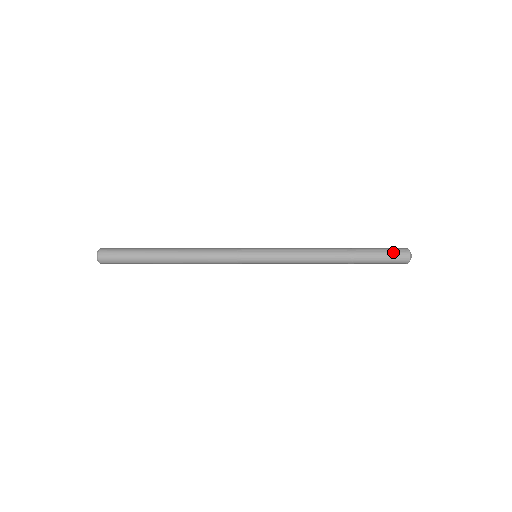
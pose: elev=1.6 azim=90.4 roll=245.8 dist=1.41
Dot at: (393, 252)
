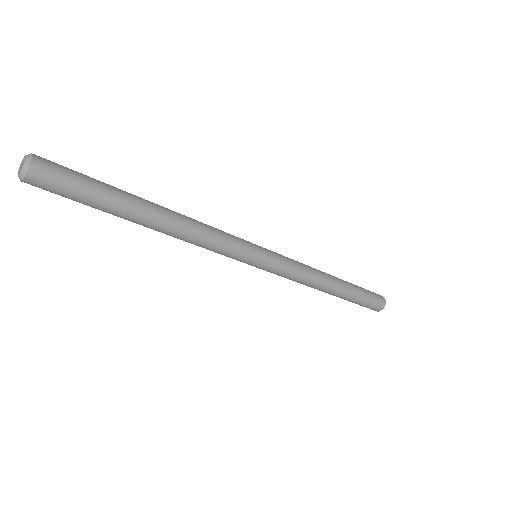
Dot at: (373, 292)
